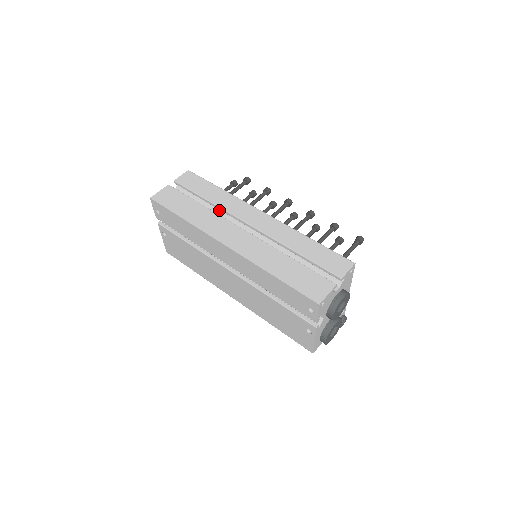
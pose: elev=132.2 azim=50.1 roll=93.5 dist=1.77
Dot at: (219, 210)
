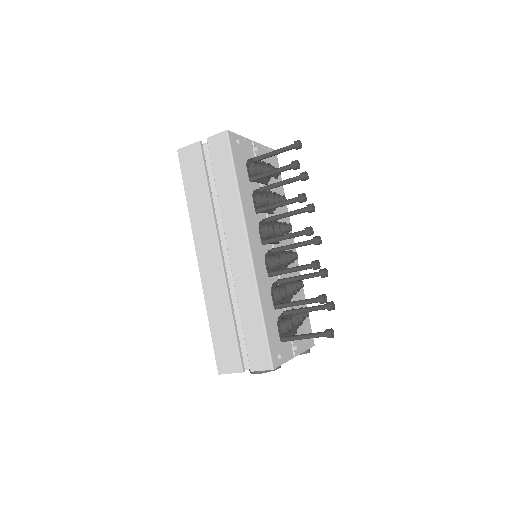
Dot at: occluded
